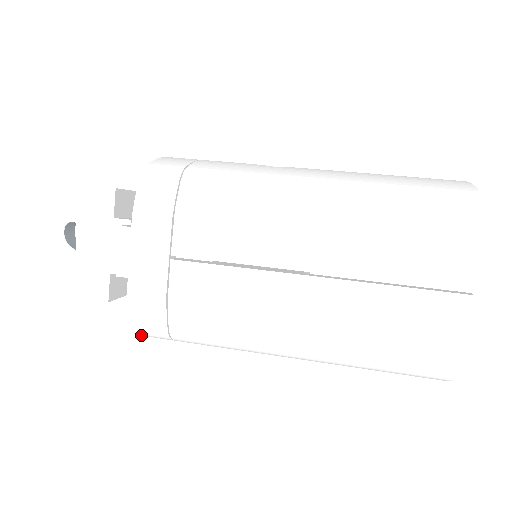
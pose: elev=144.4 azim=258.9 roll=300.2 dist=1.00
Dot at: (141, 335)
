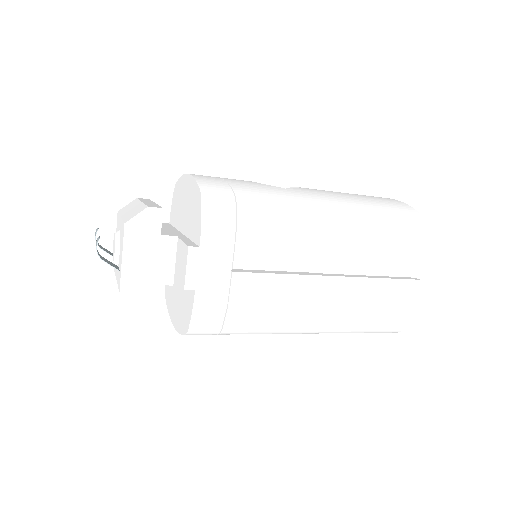
Dot at: occluded
